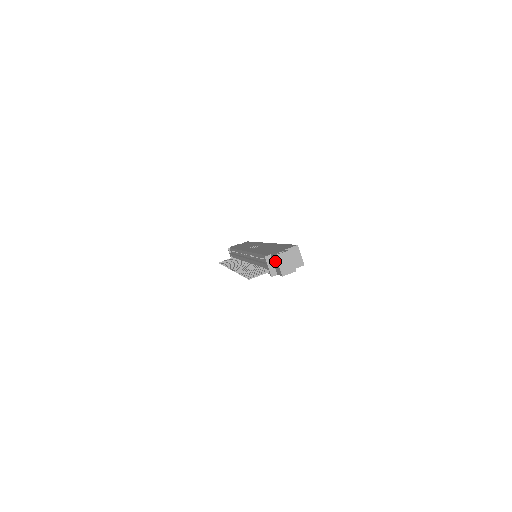
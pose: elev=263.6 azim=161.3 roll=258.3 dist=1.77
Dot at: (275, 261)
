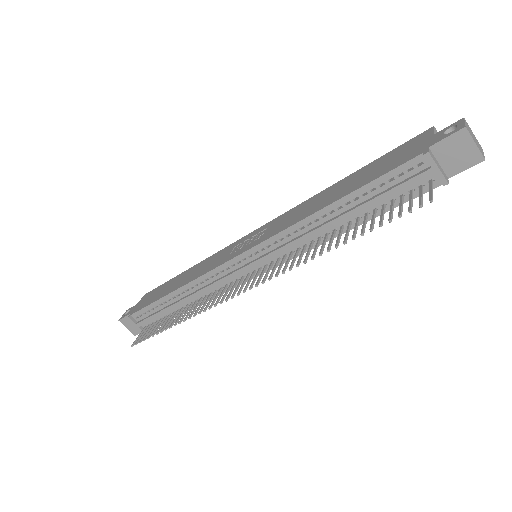
Dot at: (455, 146)
